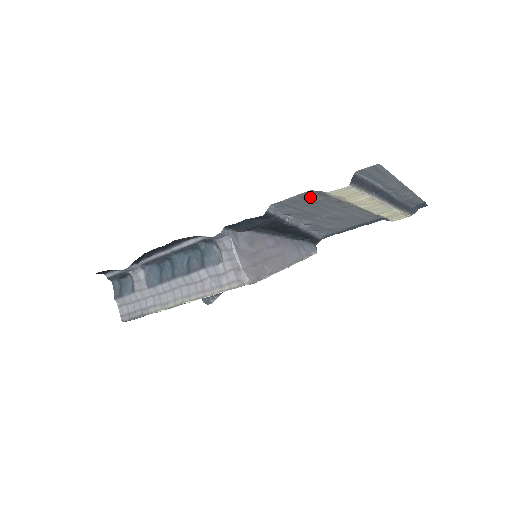
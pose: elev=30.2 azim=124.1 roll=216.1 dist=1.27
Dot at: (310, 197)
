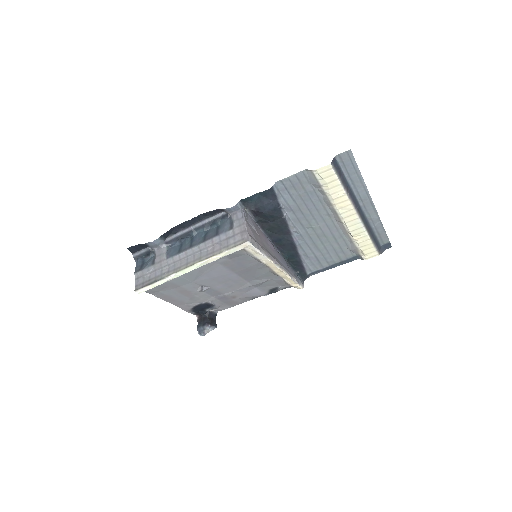
Dot at: (304, 183)
